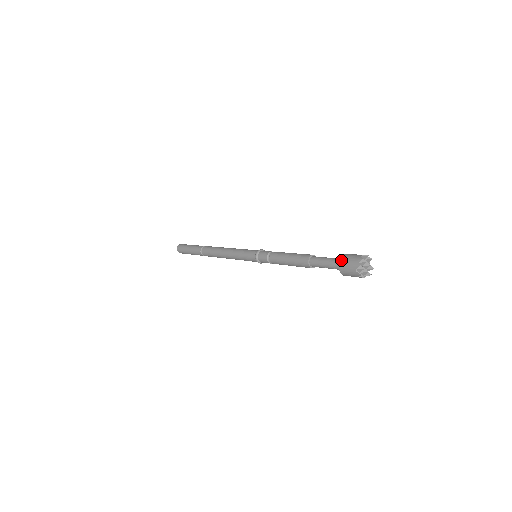
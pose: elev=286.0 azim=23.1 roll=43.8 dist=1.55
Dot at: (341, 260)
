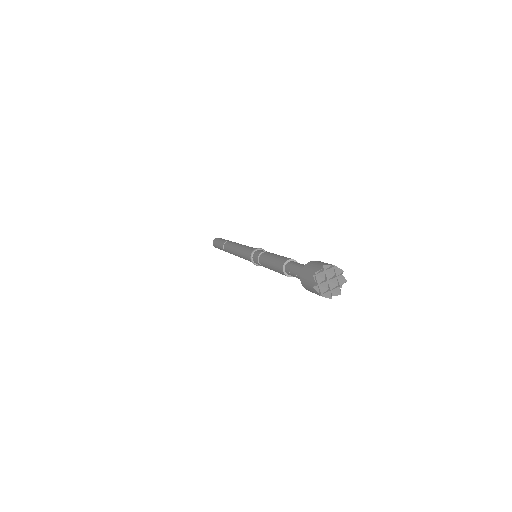
Dot at: (311, 262)
